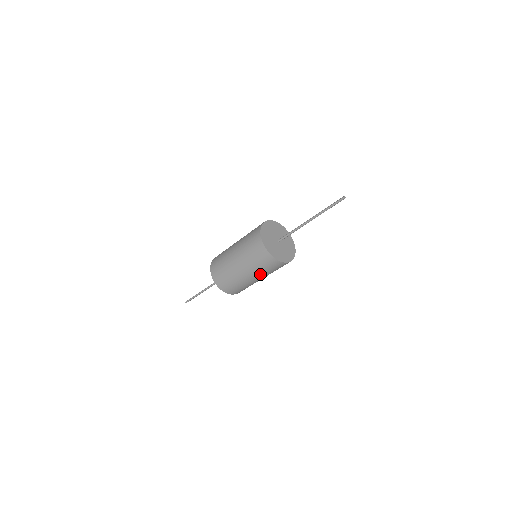
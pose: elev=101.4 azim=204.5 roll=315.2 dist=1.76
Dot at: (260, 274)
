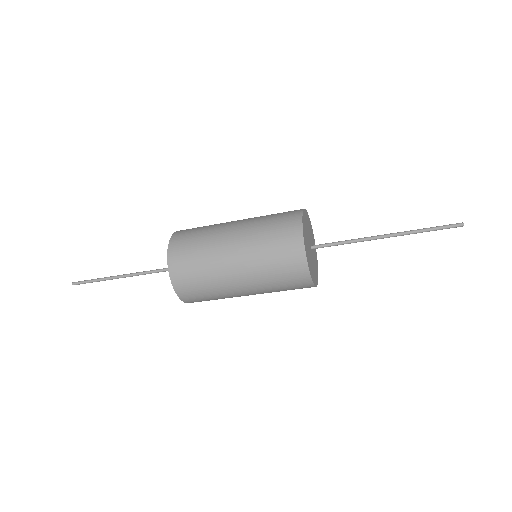
Dot at: (264, 291)
